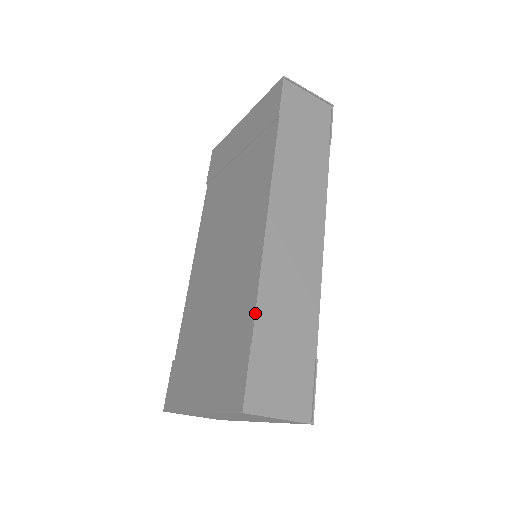
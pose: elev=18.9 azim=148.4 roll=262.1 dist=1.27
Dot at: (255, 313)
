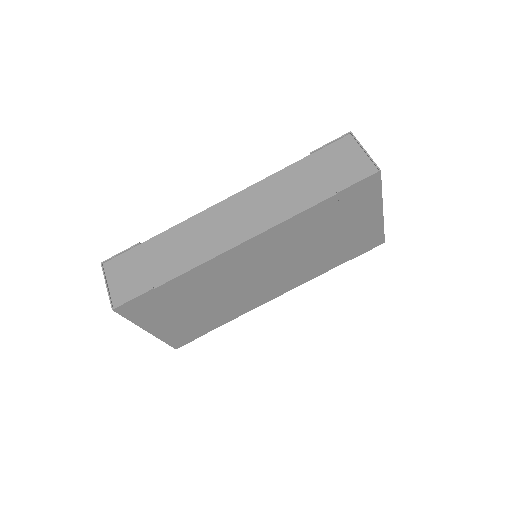
Dot at: (159, 234)
